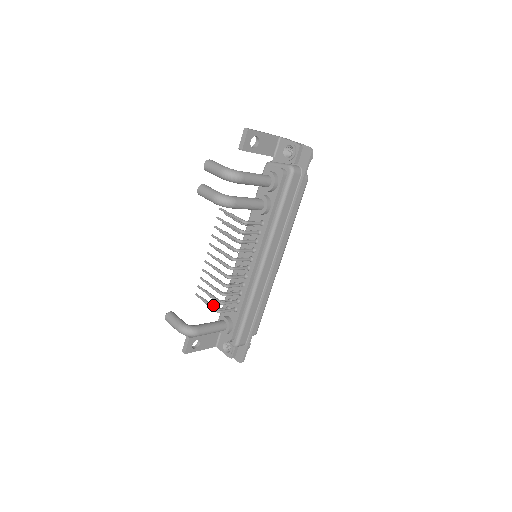
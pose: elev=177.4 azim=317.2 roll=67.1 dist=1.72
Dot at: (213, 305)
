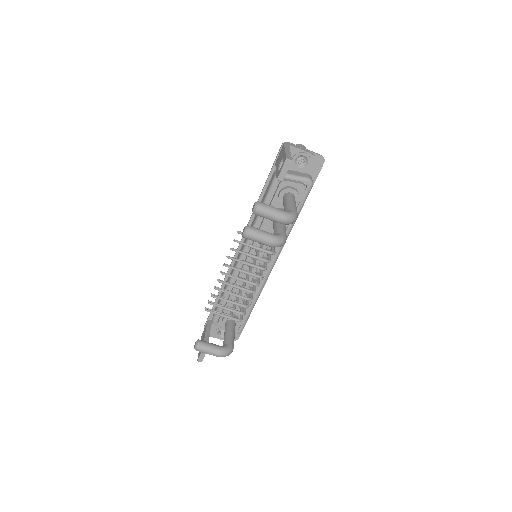
Dot at: (224, 313)
